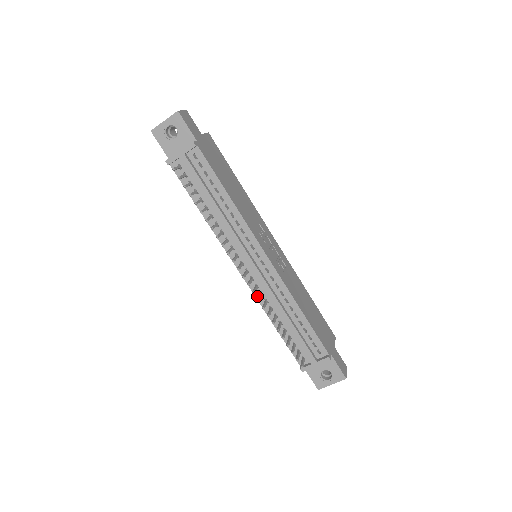
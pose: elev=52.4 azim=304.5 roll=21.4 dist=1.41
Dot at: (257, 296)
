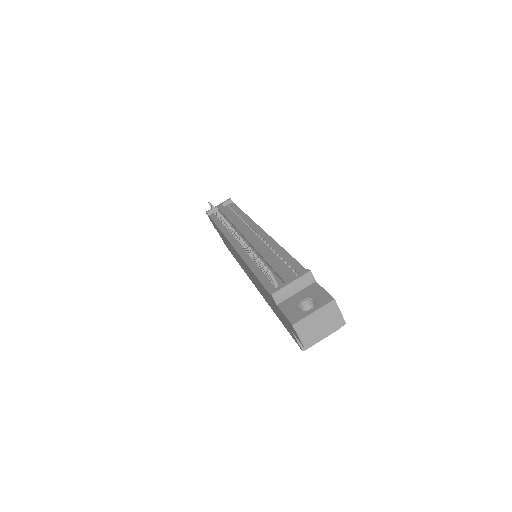
Dot at: (243, 256)
